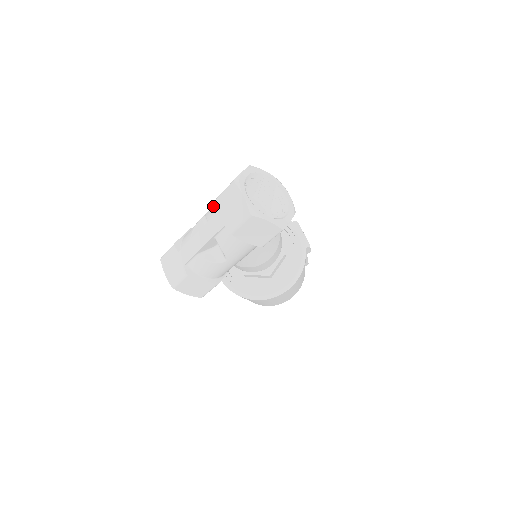
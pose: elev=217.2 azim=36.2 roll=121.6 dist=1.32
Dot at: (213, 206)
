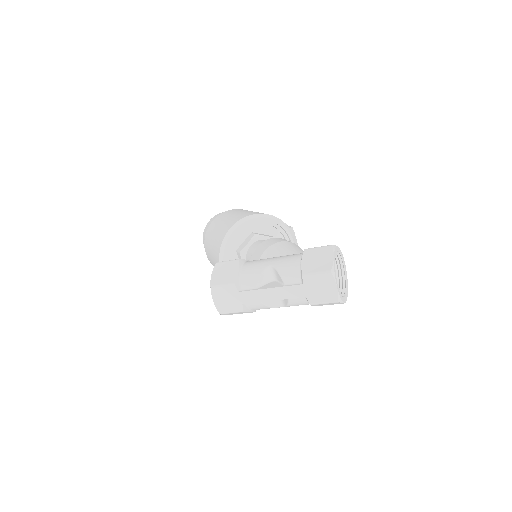
Dot at: (290, 270)
